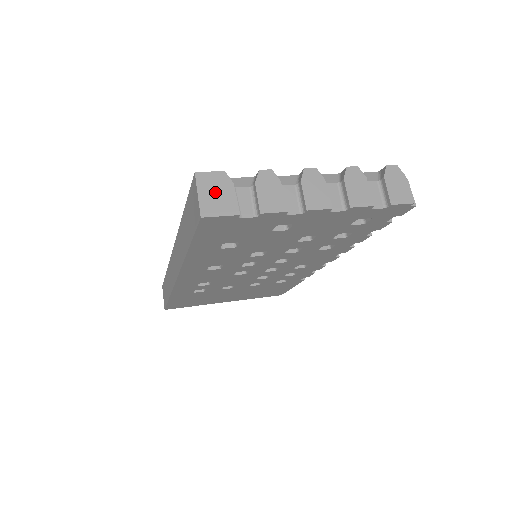
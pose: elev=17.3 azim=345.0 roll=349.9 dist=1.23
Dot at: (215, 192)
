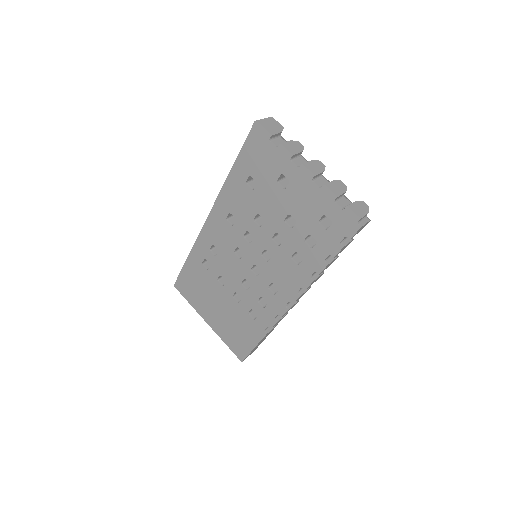
Dot at: (271, 125)
